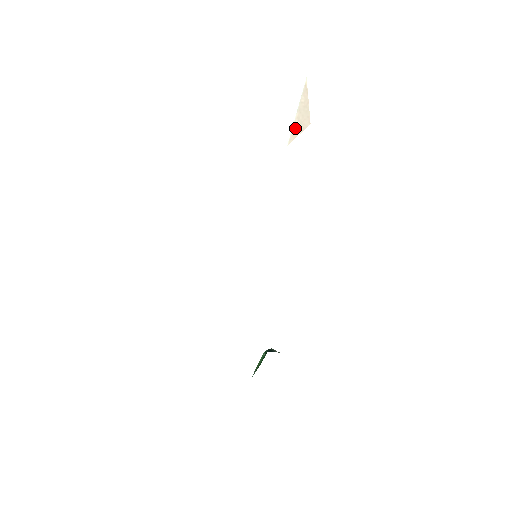
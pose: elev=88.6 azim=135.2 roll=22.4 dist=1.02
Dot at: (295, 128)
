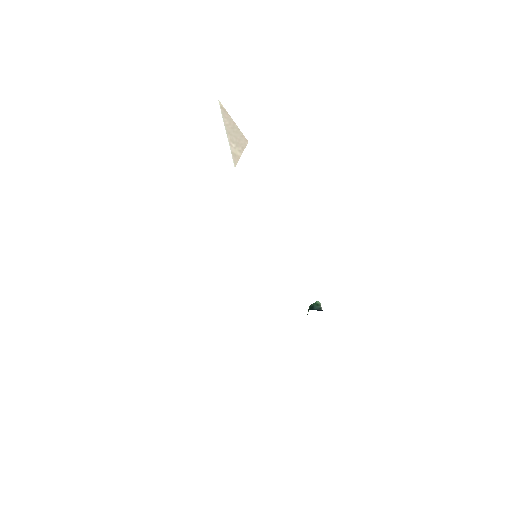
Dot at: (234, 150)
